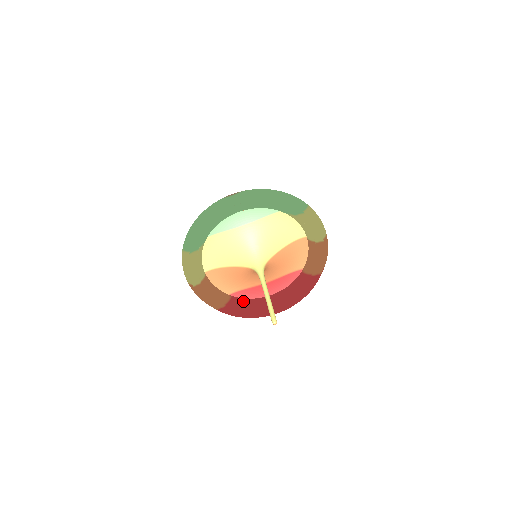
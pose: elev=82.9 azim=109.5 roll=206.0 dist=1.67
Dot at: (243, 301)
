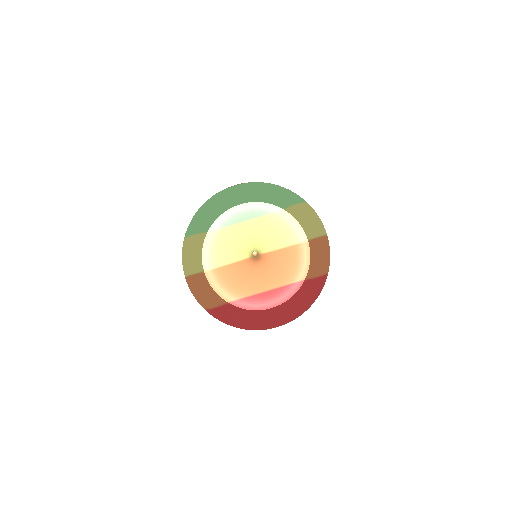
Dot at: (240, 309)
